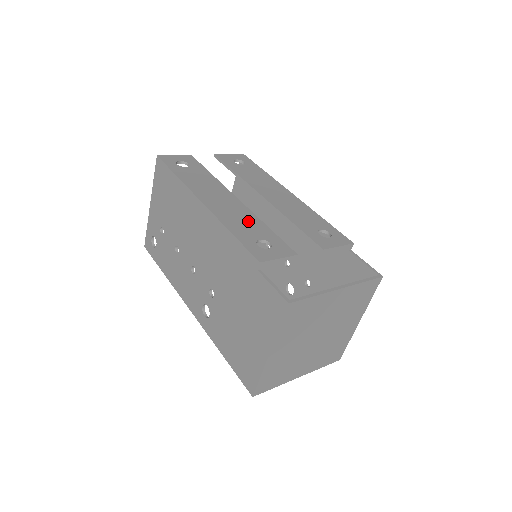
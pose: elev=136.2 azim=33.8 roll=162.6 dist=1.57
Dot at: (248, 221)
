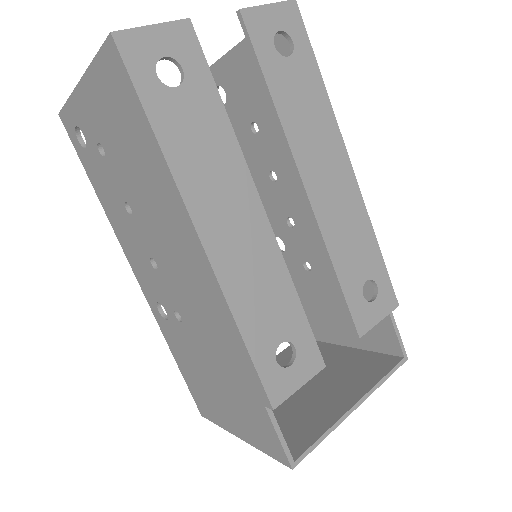
Dot at: (272, 289)
